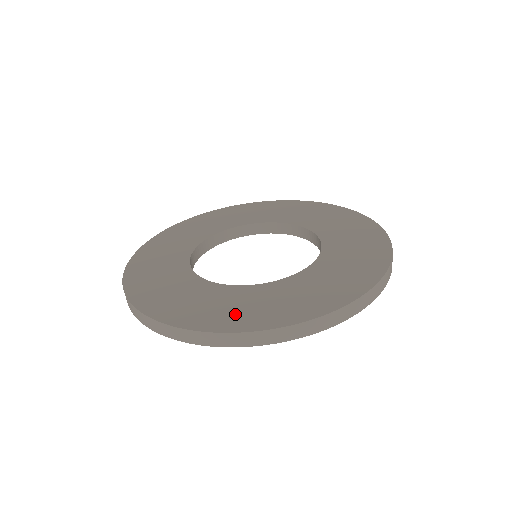
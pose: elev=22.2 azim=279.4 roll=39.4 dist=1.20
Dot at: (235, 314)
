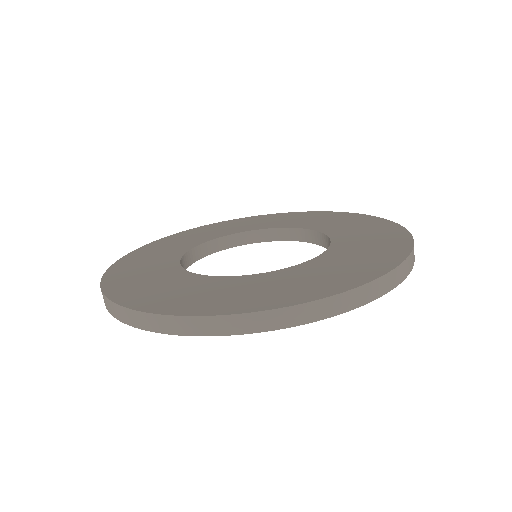
Dot at: (225, 299)
